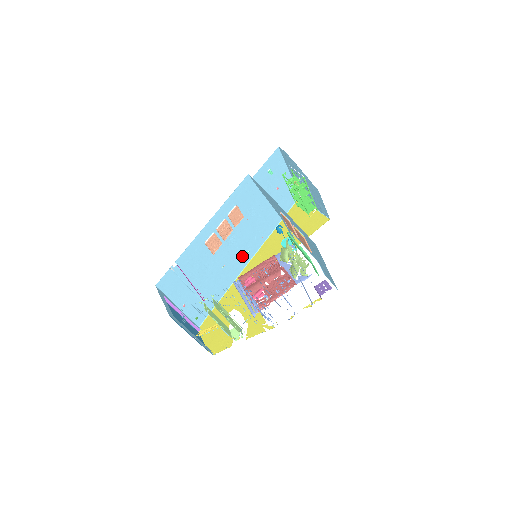
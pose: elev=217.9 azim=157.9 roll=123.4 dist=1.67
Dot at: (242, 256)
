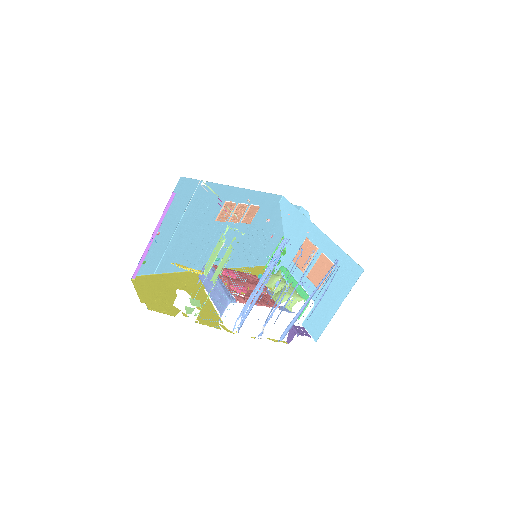
Dot at: occluded
